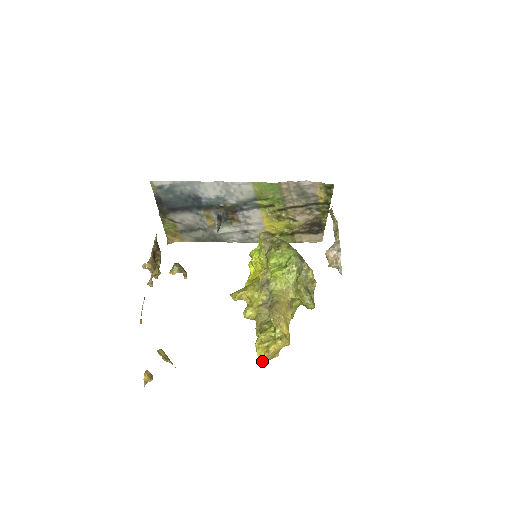
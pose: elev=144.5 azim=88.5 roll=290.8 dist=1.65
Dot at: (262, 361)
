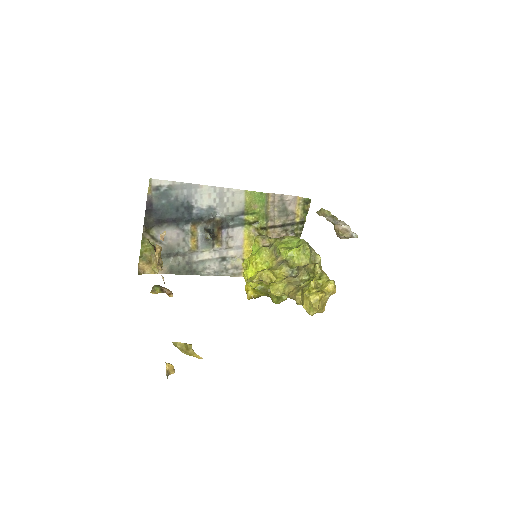
Dot at: (318, 306)
